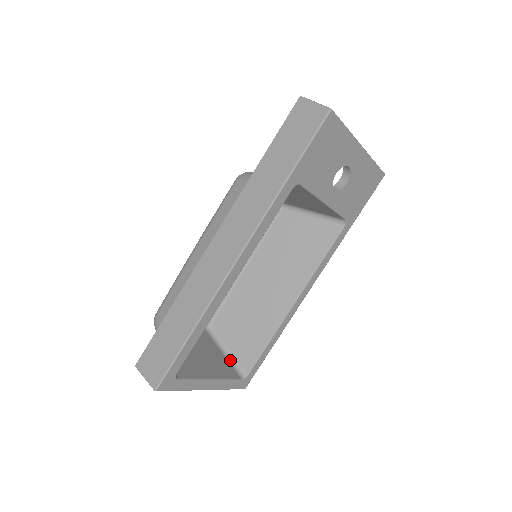
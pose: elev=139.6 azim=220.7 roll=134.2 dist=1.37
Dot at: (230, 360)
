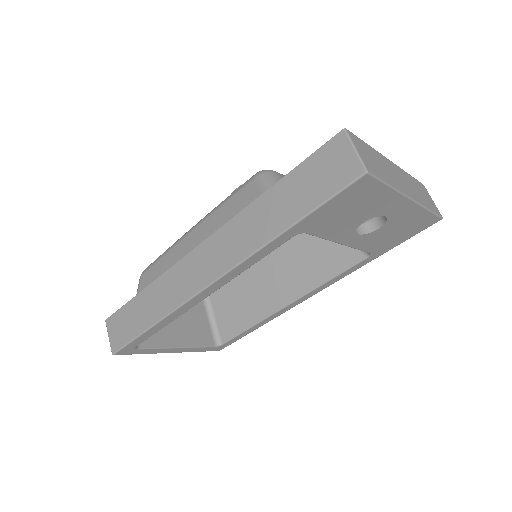
Dot at: (212, 324)
